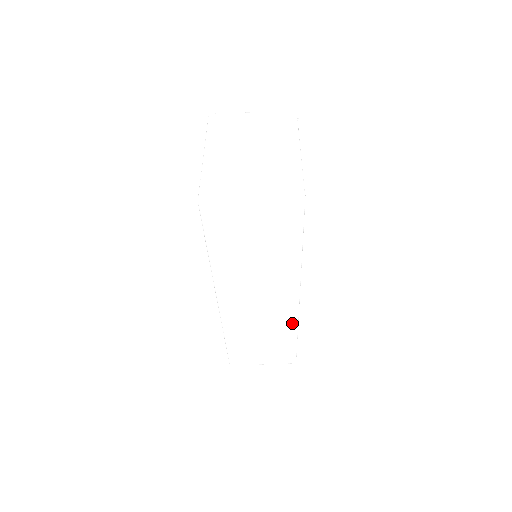
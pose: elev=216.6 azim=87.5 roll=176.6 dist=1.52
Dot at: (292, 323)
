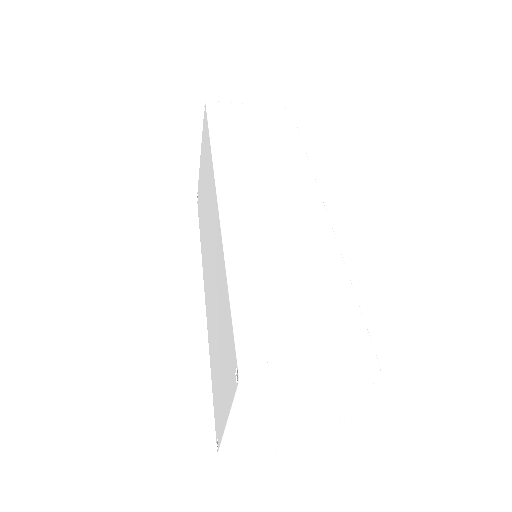
Dot at: occluded
